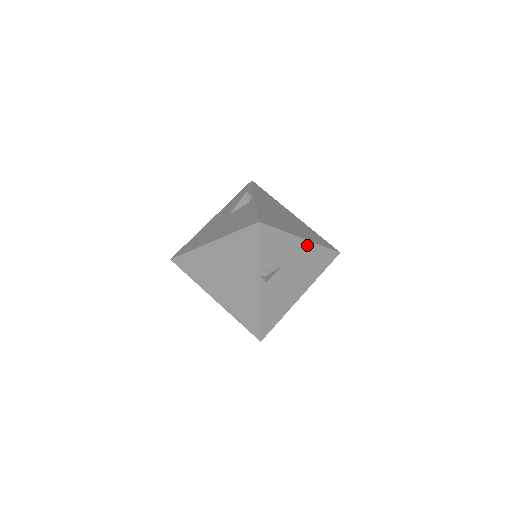
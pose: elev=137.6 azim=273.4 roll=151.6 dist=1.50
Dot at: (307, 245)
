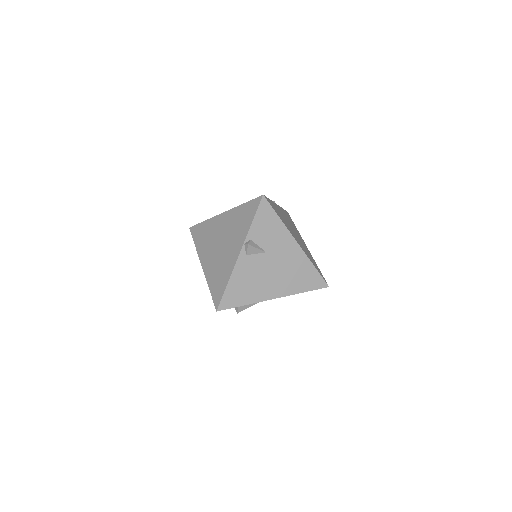
Dot at: (299, 252)
